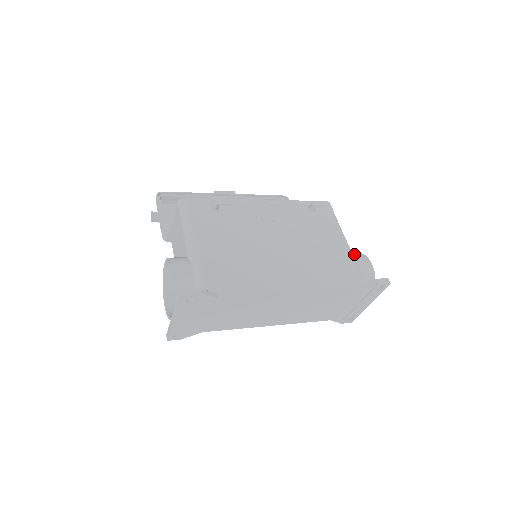
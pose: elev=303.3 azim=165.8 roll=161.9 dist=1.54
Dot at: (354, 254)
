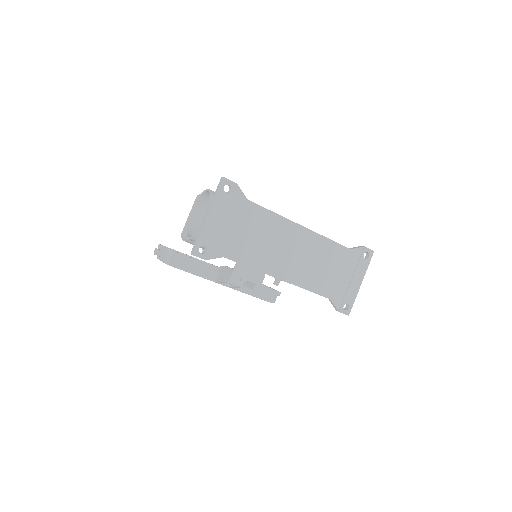
Dot at: occluded
